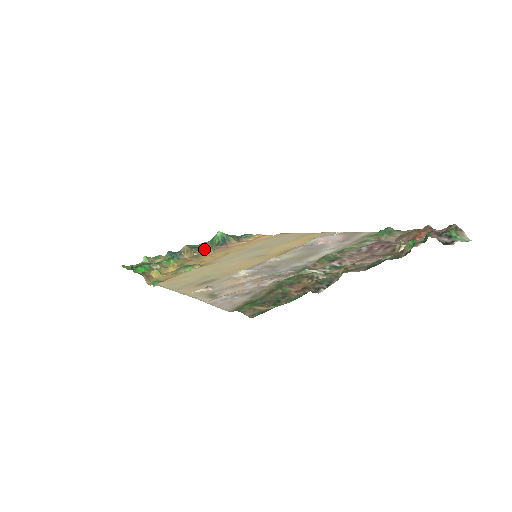
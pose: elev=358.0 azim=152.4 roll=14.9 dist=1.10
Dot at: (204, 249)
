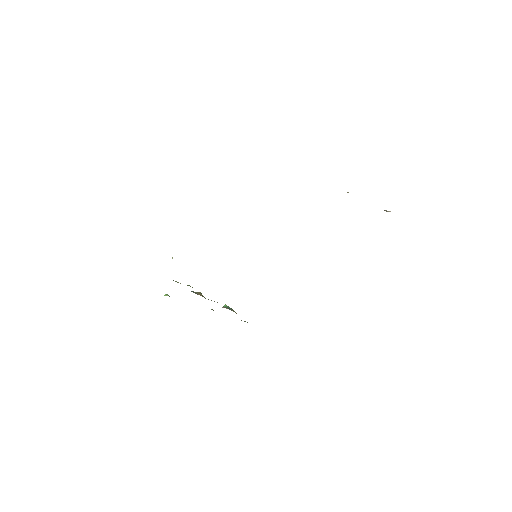
Dot at: occluded
